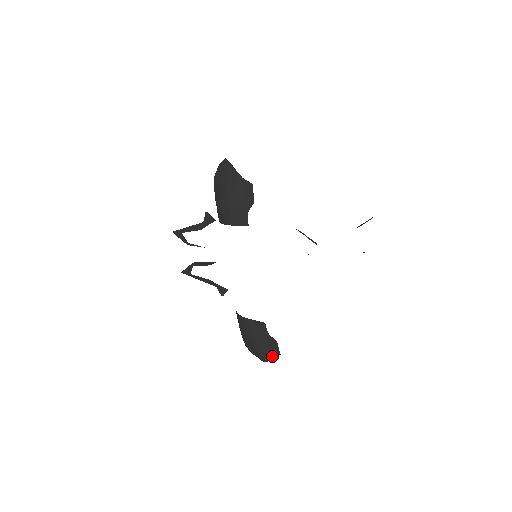
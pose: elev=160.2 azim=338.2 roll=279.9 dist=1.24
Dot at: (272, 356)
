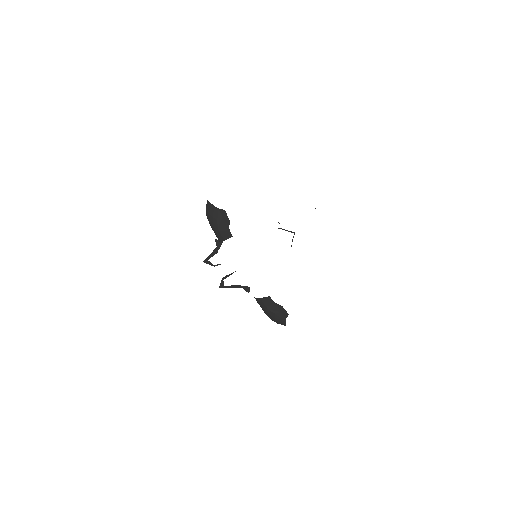
Dot at: (285, 318)
